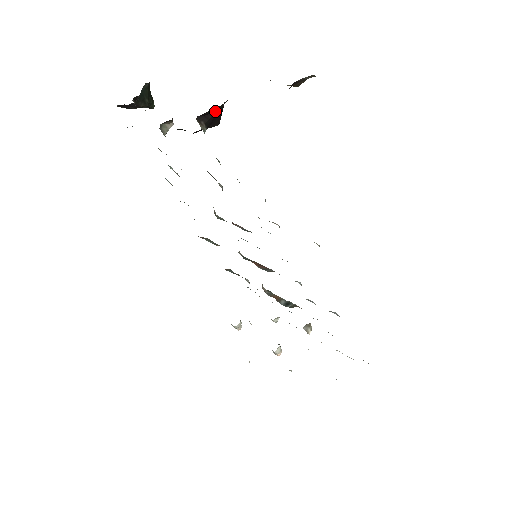
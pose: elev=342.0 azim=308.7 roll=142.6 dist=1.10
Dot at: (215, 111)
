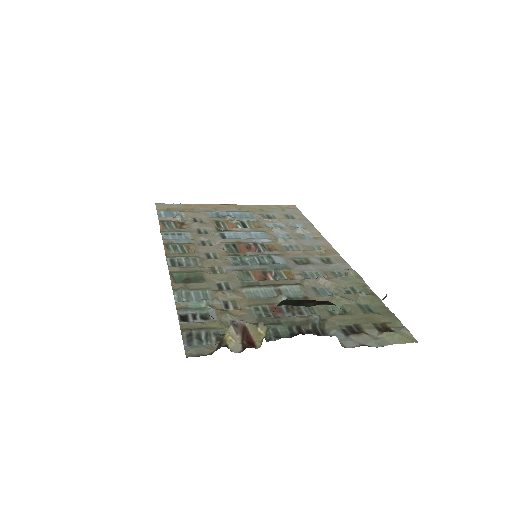
Dot at: occluded
